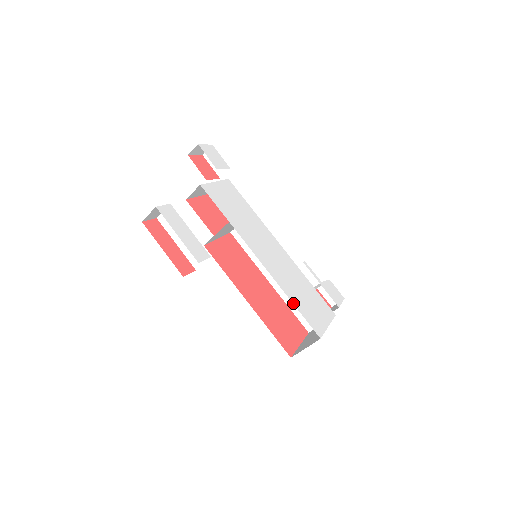
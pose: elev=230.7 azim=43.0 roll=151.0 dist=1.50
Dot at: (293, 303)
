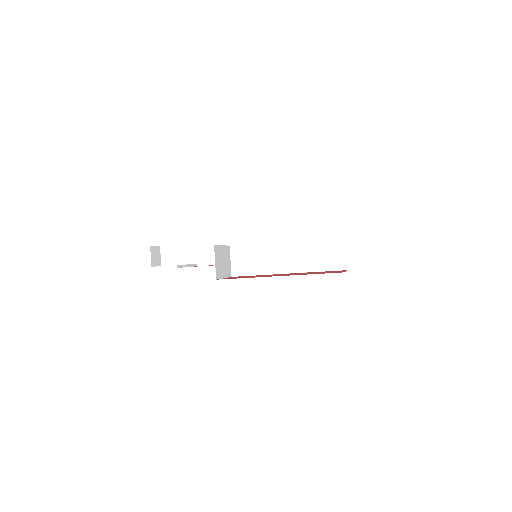
Dot at: occluded
